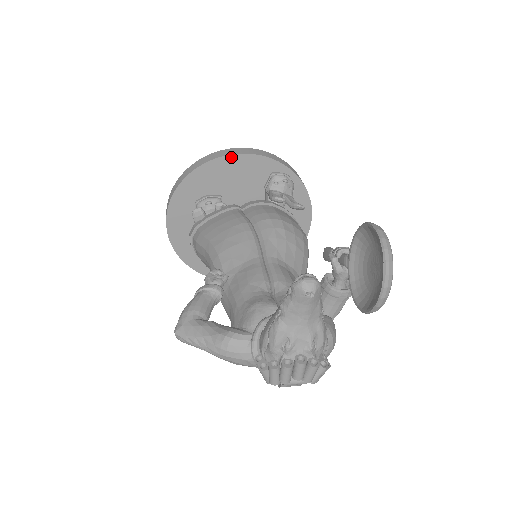
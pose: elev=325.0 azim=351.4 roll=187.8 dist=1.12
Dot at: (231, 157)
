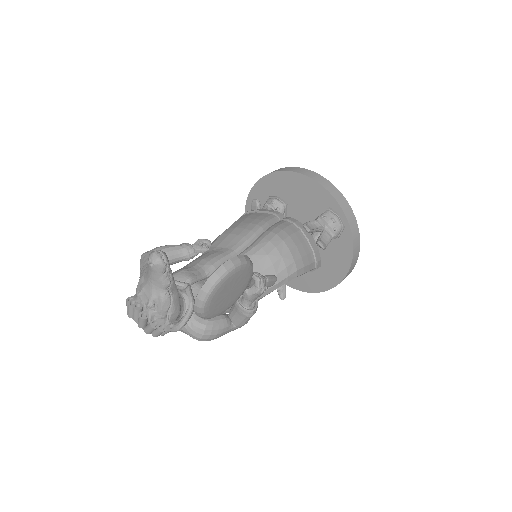
Dot at: (303, 177)
